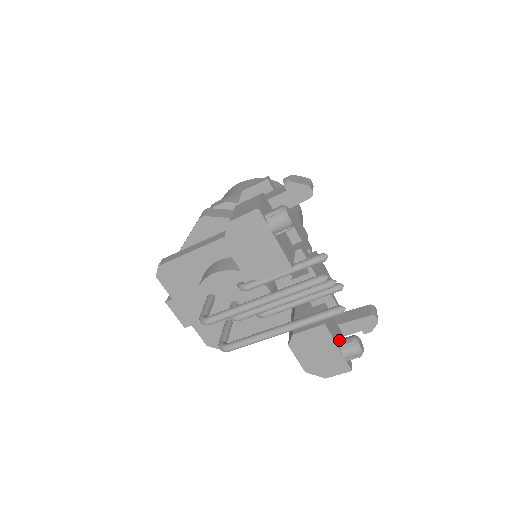
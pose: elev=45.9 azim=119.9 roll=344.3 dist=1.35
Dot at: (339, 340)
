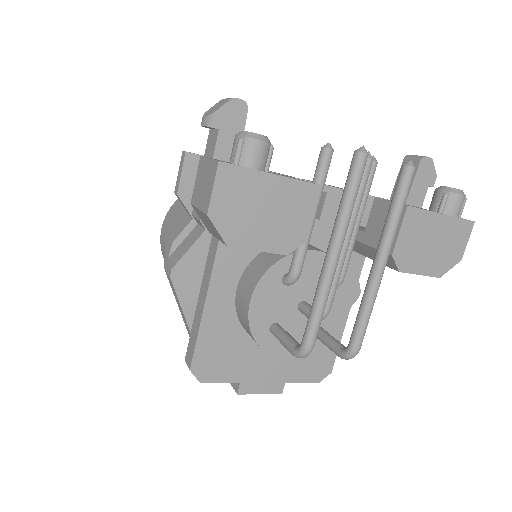
Dot at: occluded
